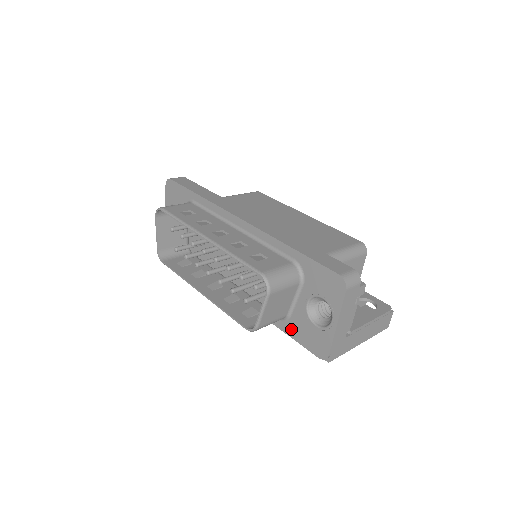
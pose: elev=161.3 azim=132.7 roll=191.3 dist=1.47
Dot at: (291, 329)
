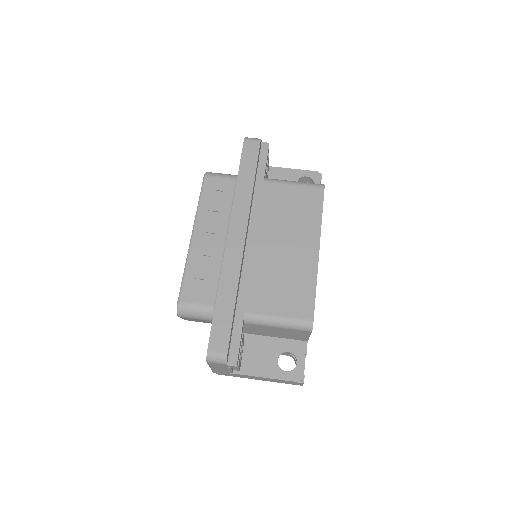
Dot at: occluded
